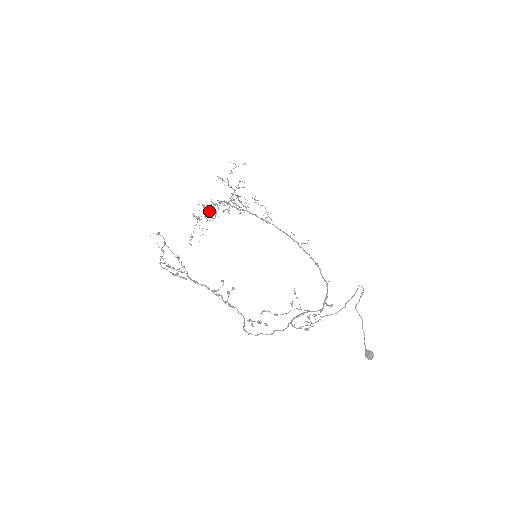
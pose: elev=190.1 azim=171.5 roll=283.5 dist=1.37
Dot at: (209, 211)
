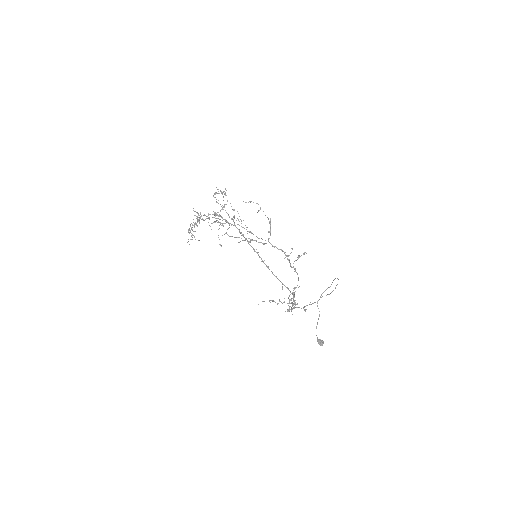
Dot at: (198, 220)
